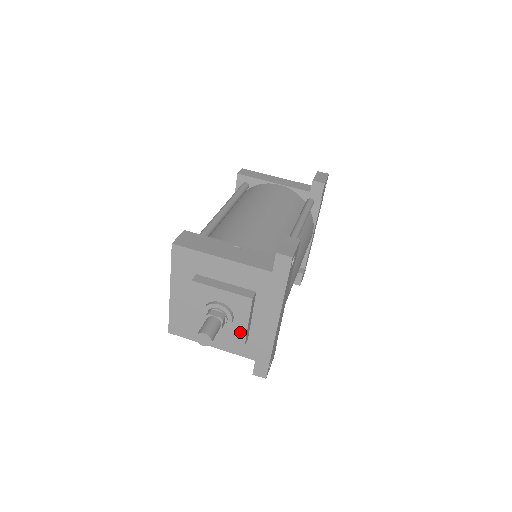
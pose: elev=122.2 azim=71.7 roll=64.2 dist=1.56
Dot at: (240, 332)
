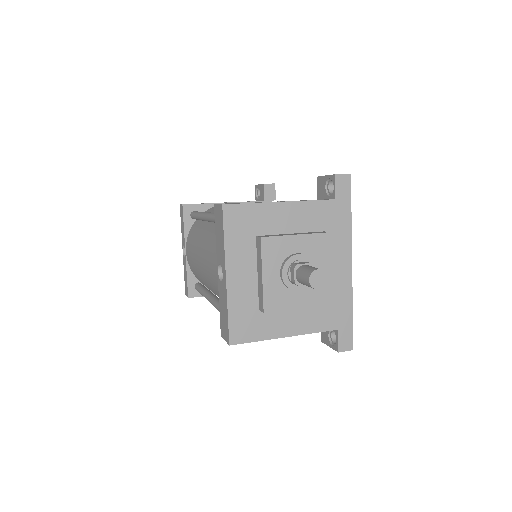
Dot at: occluded
